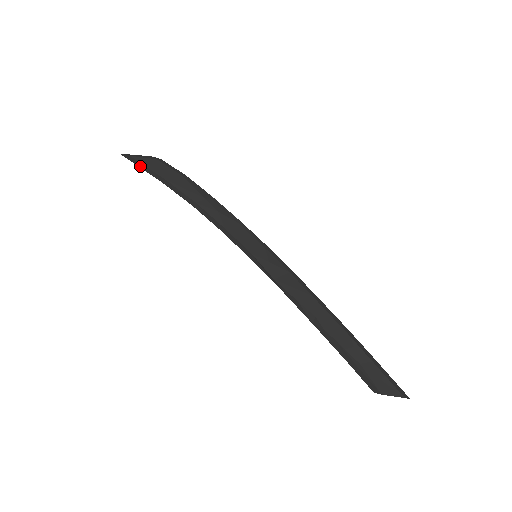
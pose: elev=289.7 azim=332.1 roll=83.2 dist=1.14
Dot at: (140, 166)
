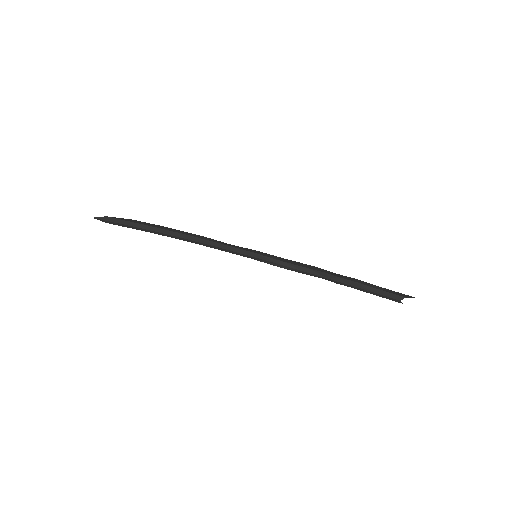
Dot at: (119, 222)
